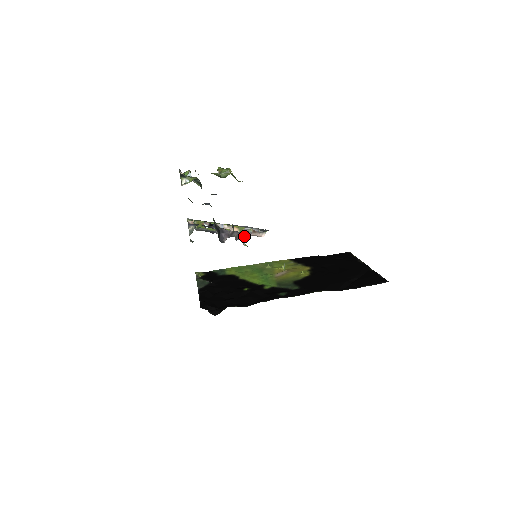
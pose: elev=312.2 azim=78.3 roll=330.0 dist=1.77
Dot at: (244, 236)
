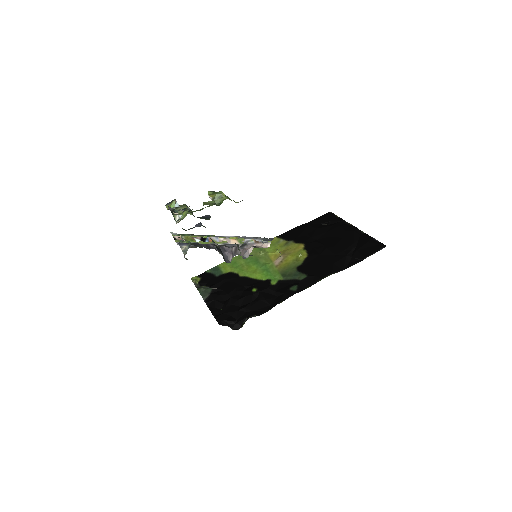
Dot at: occluded
